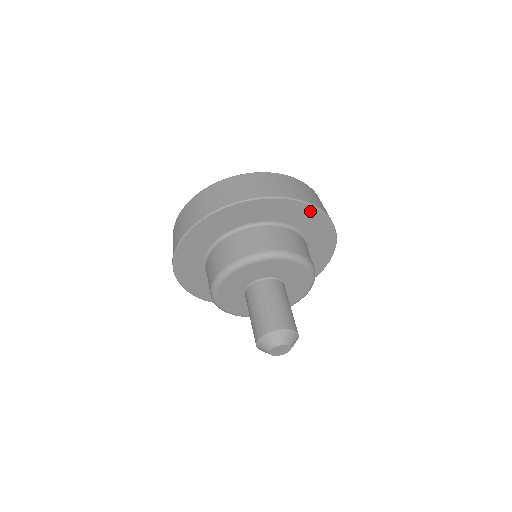
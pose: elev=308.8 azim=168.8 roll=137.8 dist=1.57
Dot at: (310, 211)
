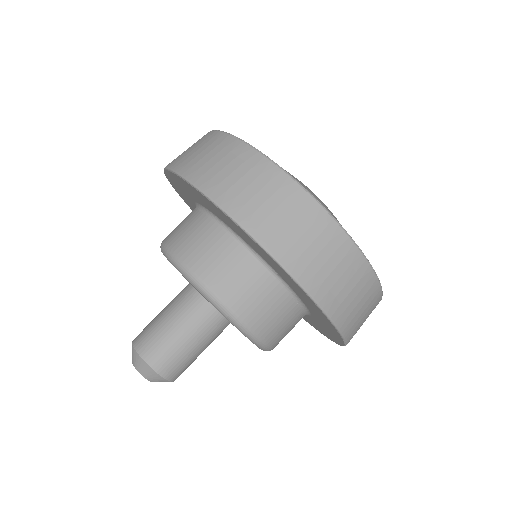
Dot at: (335, 331)
